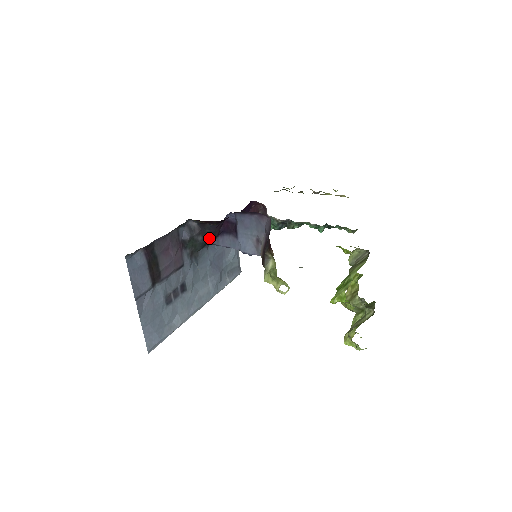
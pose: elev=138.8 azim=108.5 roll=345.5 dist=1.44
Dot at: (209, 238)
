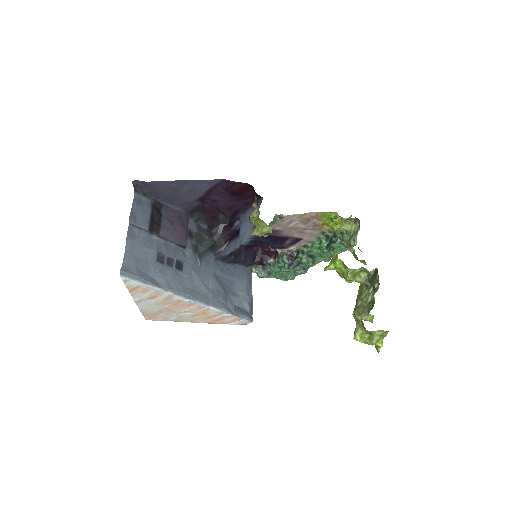
Dot at: (216, 242)
